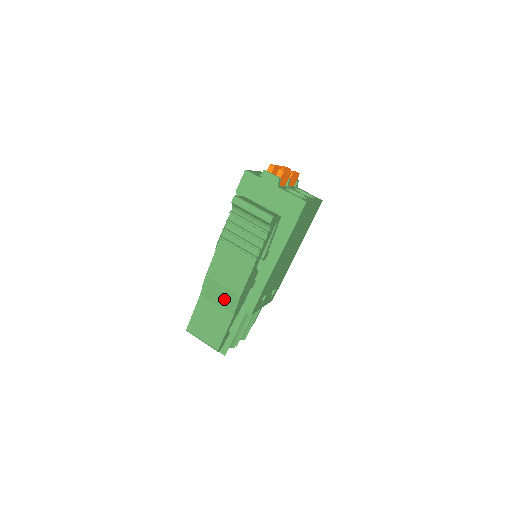
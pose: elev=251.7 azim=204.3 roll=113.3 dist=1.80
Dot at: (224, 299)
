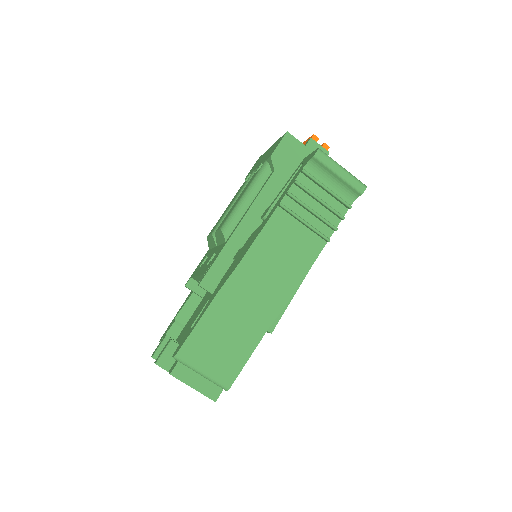
Dot at: (261, 301)
